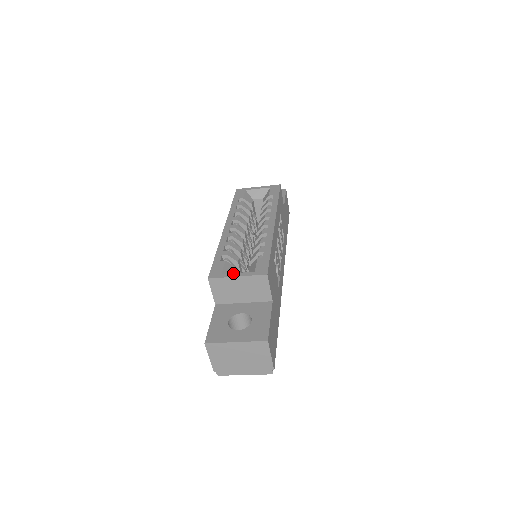
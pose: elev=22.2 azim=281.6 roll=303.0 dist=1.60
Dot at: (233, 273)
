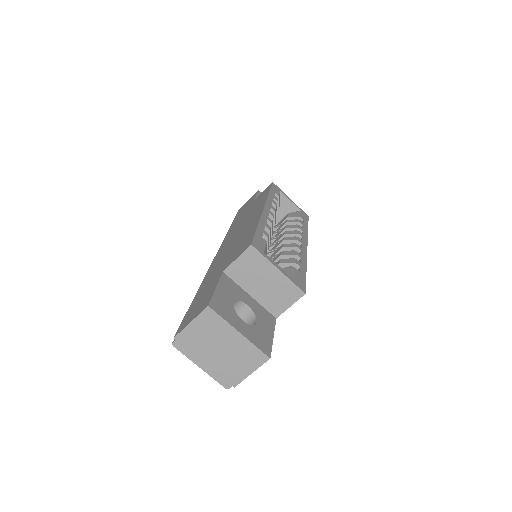
Dot at: occluded
